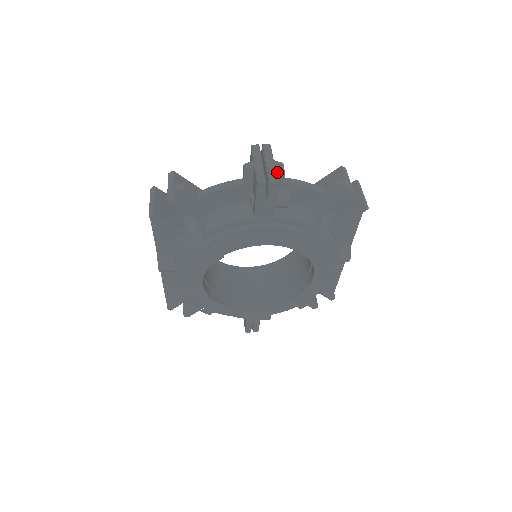
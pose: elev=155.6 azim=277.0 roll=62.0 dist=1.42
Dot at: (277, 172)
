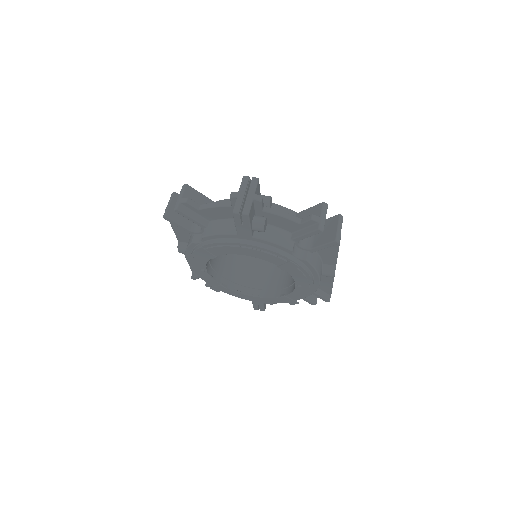
Dot at: (256, 203)
